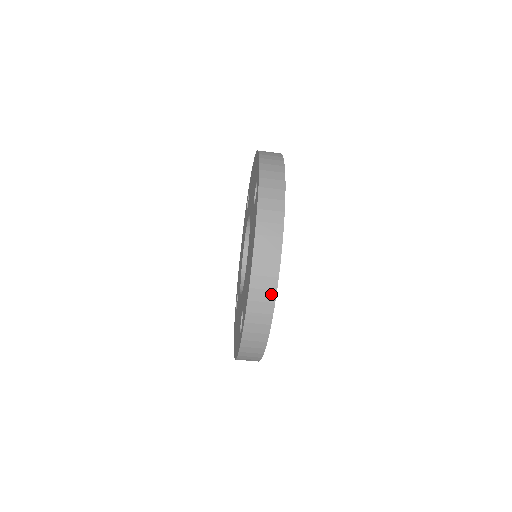
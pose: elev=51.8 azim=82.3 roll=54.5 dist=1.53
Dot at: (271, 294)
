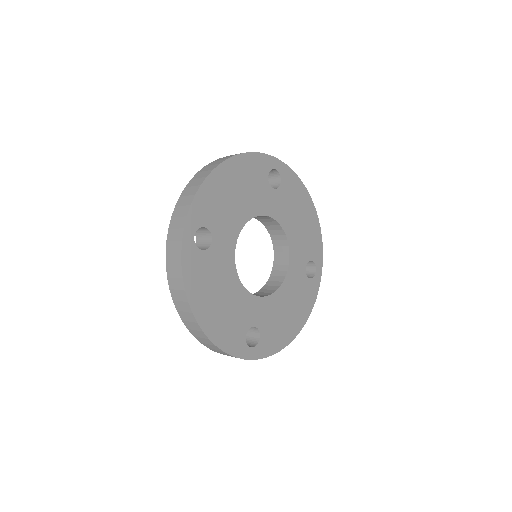
Dot at: (208, 341)
